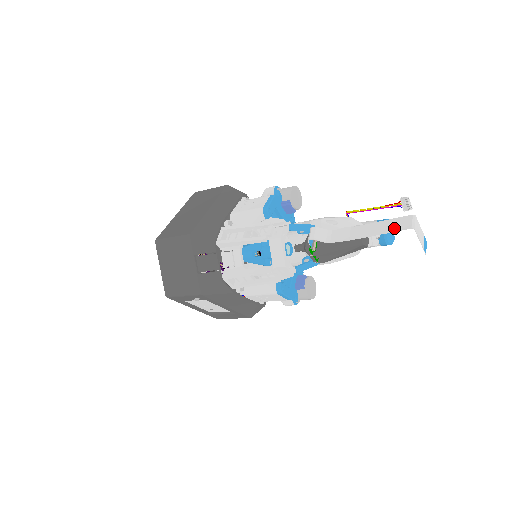
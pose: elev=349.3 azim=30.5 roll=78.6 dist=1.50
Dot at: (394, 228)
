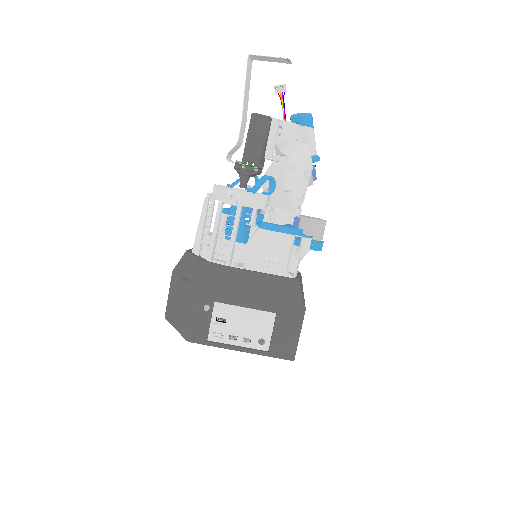
Dot at: (247, 75)
